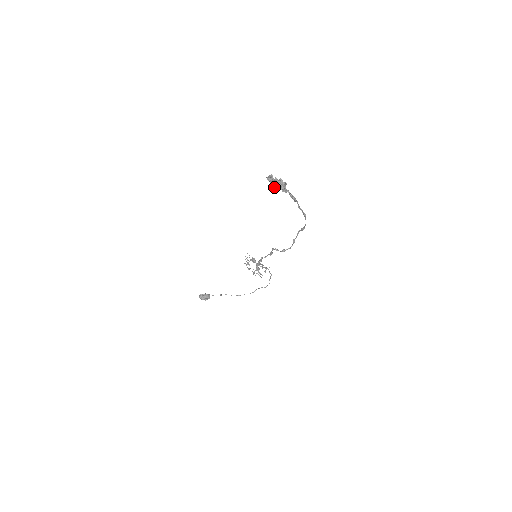
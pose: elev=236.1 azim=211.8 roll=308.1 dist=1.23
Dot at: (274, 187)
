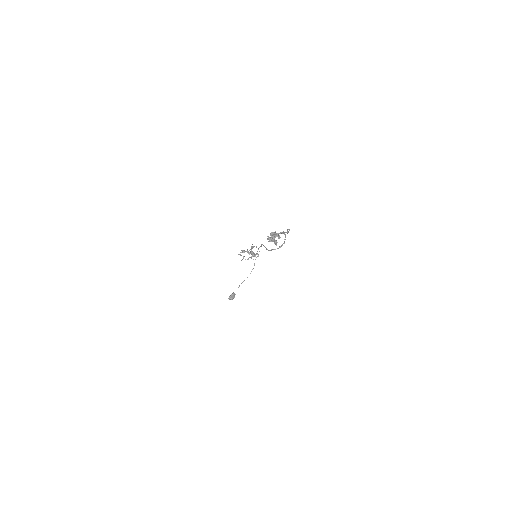
Dot at: (275, 241)
